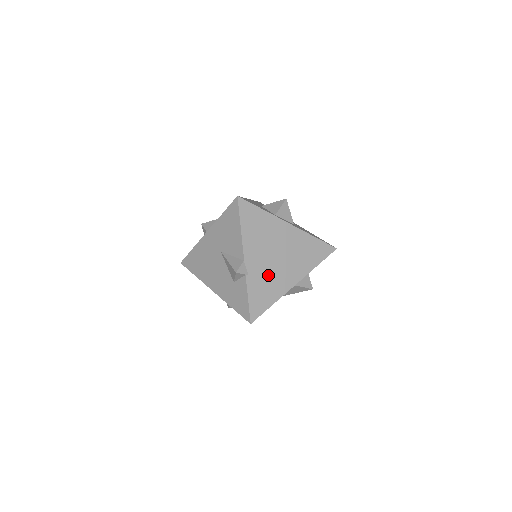
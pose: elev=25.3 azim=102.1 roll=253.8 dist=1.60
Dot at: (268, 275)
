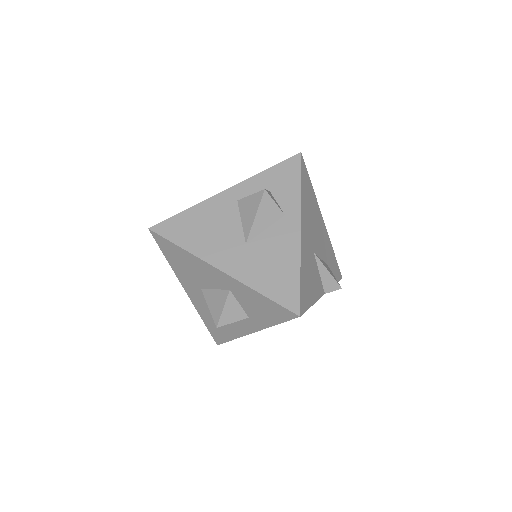
Dot at: occluded
